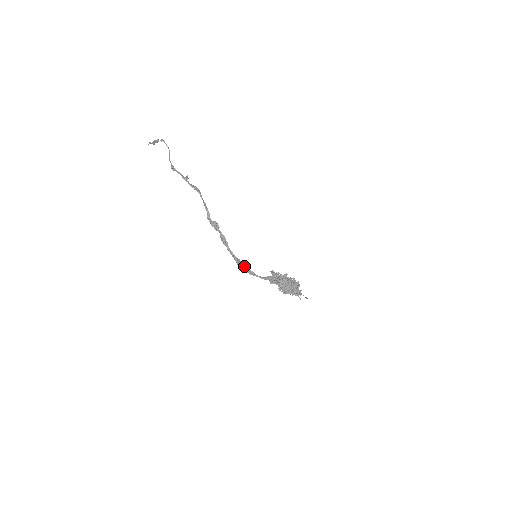
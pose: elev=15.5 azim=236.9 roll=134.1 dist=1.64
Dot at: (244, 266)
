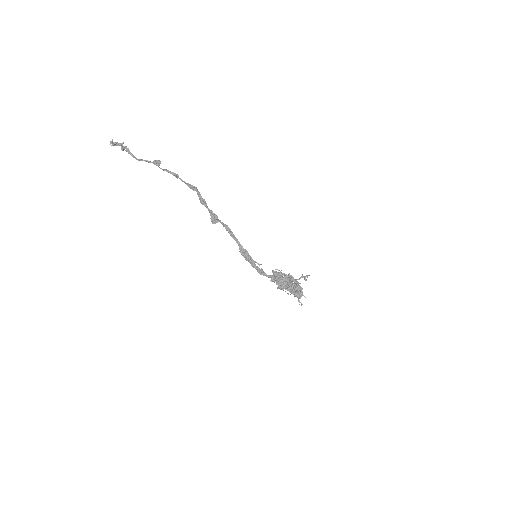
Dot at: (249, 258)
